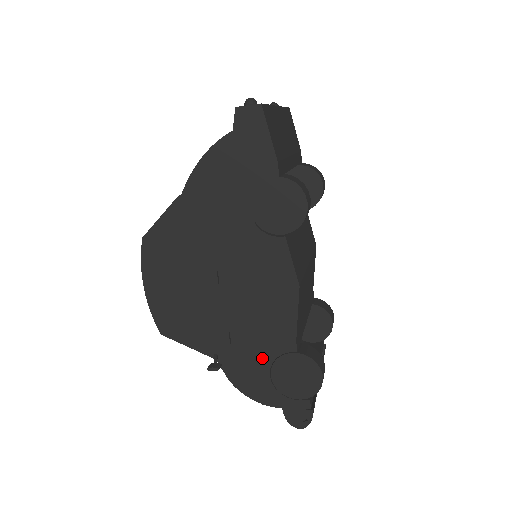
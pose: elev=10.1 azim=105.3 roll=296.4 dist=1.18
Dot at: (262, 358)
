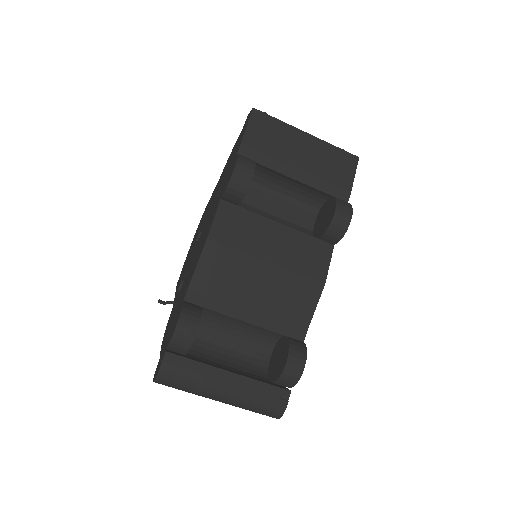
Dot at: (178, 305)
